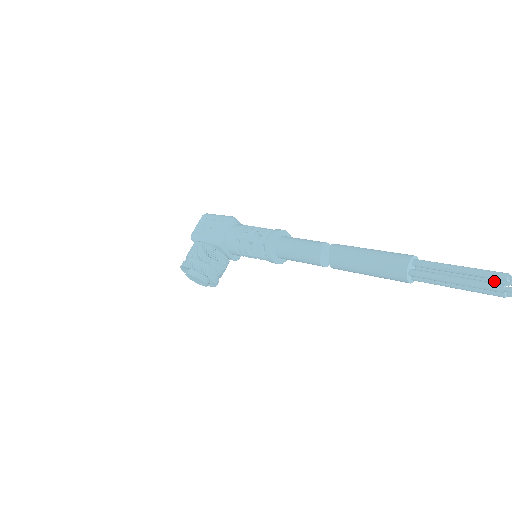
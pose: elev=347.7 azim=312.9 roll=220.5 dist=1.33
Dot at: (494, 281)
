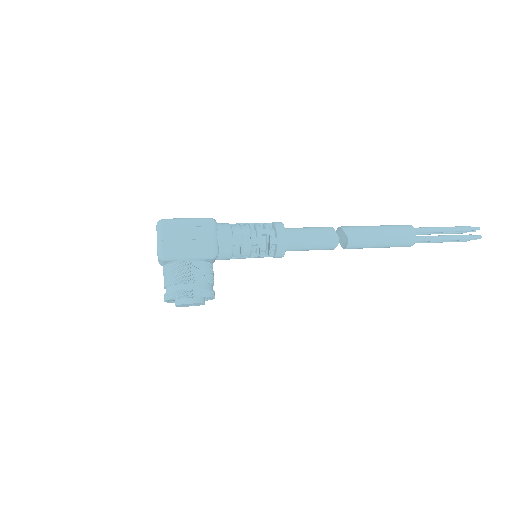
Dot at: (459, 232)
